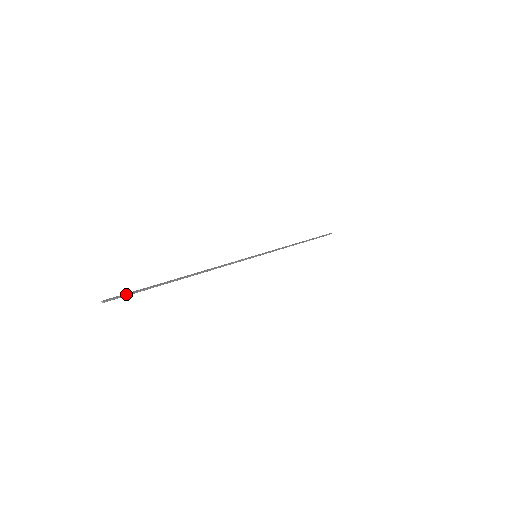
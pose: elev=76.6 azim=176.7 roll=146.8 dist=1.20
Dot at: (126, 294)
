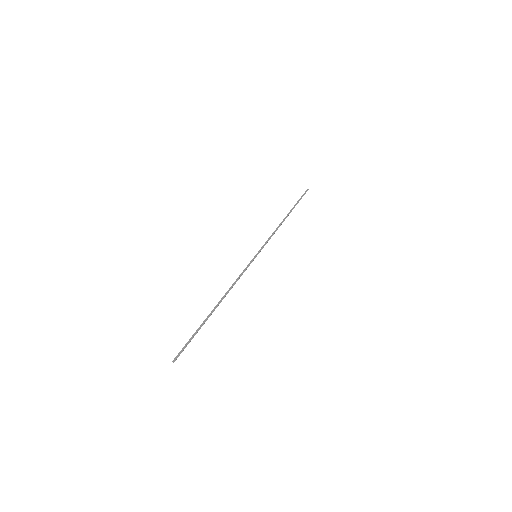
Dot at: (184, 348)
